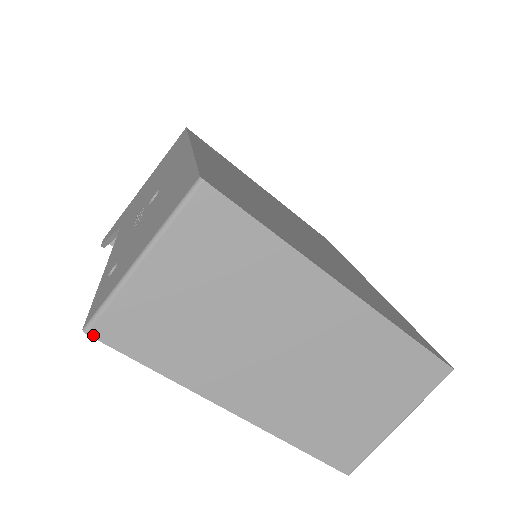
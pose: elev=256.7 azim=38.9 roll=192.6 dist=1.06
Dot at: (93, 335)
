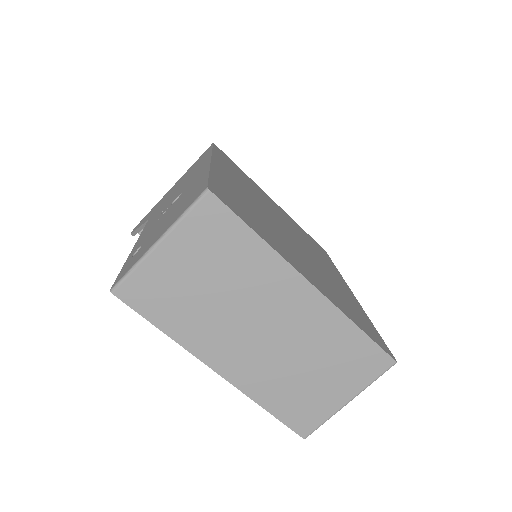
Dot at: (117, 295)
